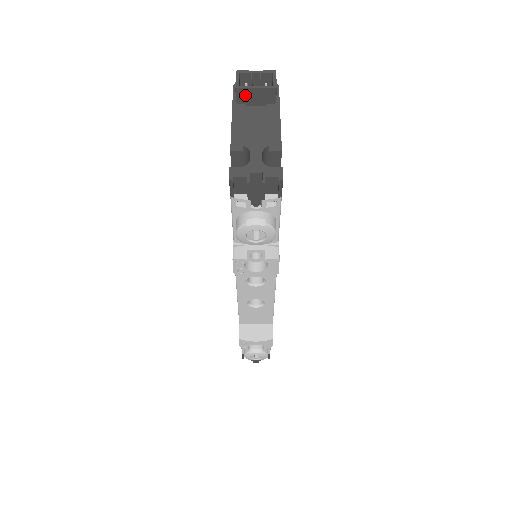
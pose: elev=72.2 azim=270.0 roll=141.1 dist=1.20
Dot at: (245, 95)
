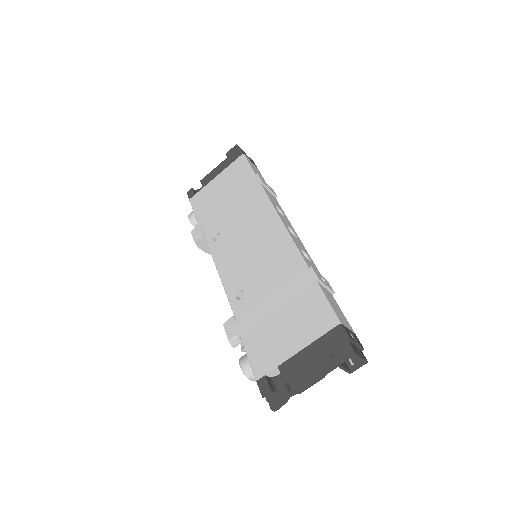
Dot at: occluded
